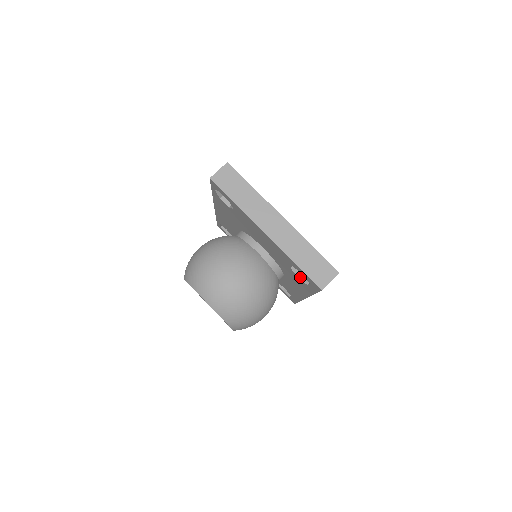
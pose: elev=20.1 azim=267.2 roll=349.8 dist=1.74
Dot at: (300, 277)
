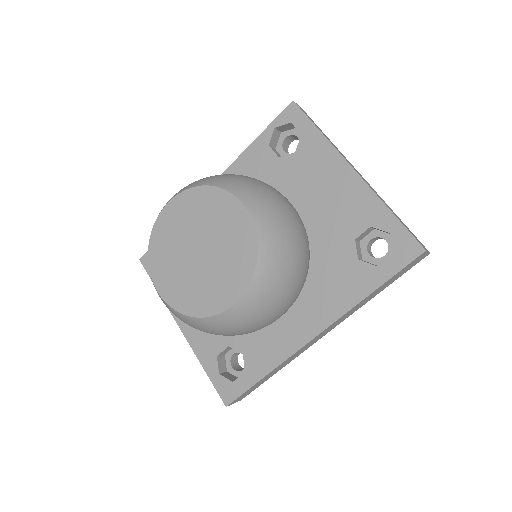
Dot at: (361, 260)
